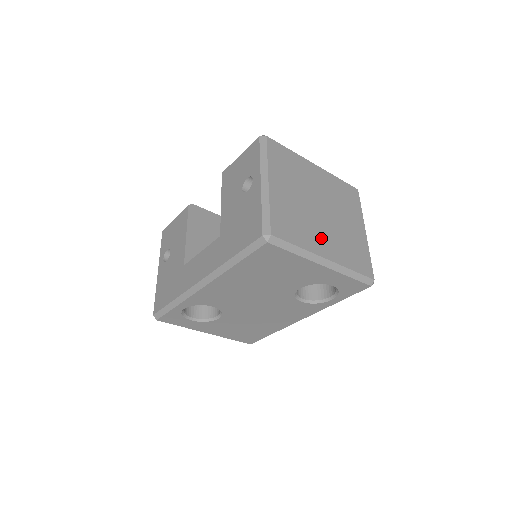
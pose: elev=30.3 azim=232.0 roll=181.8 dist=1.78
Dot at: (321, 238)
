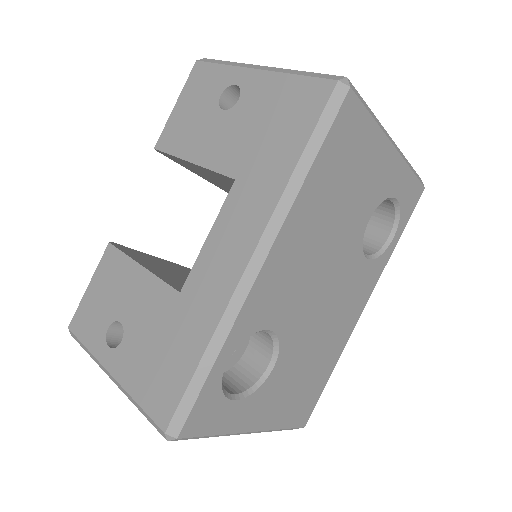
Dot at: occluded
